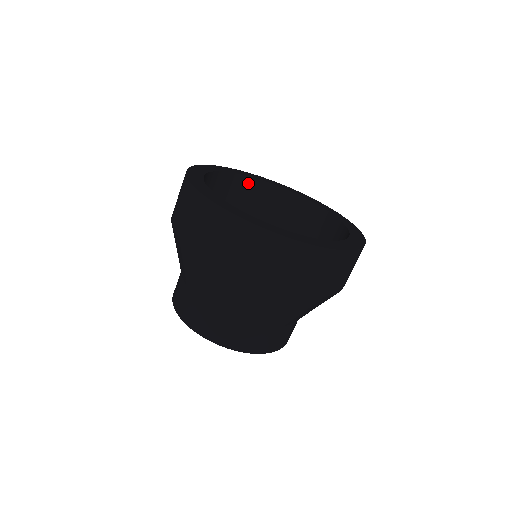
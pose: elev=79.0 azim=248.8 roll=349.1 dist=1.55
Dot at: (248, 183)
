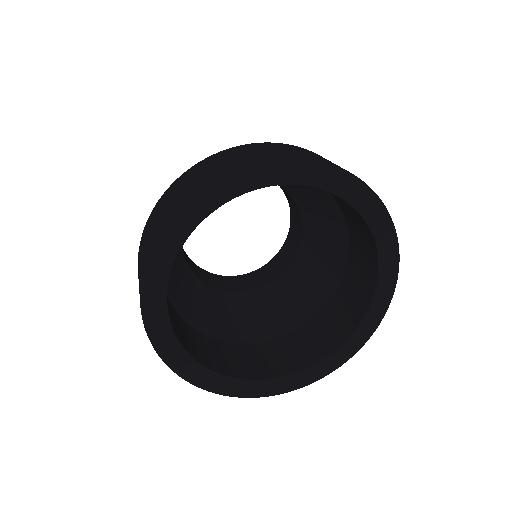
Dot at: occluded
